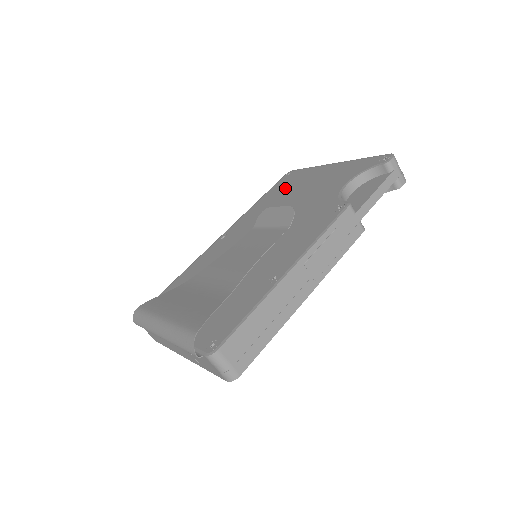
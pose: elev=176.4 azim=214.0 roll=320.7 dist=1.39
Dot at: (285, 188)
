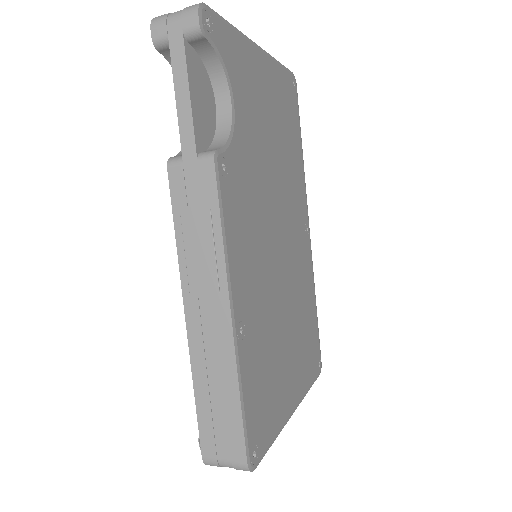
Dot at: occluded
